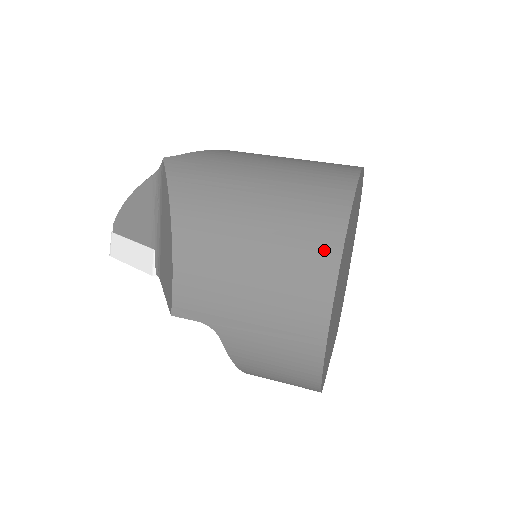
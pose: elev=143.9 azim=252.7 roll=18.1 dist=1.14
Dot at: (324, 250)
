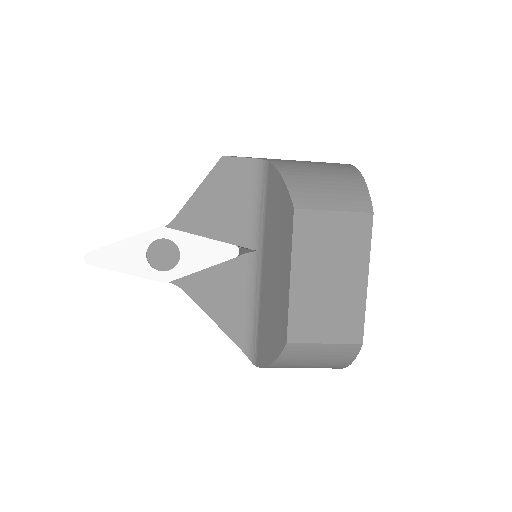
Dot at: occluded
